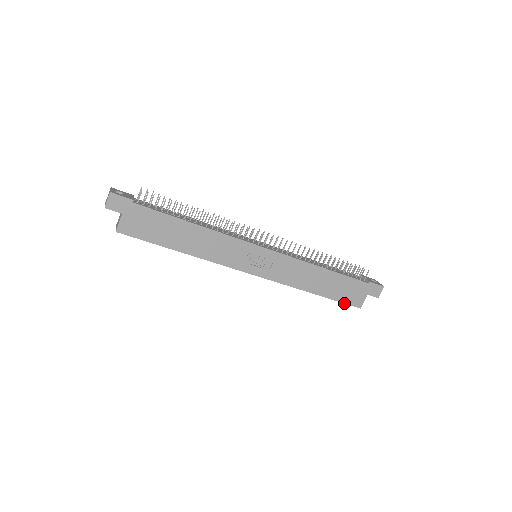
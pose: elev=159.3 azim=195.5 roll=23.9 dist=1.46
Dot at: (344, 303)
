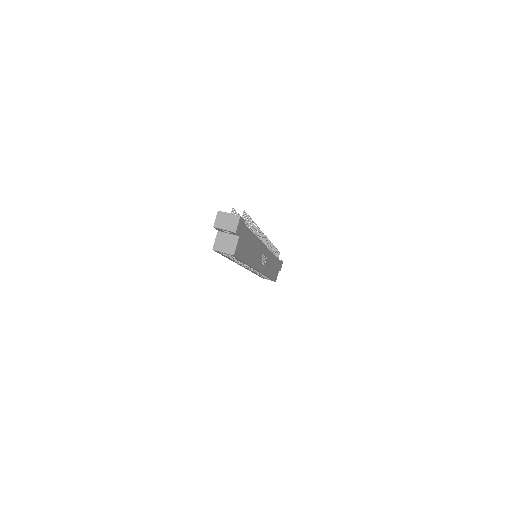
Dot at: (274, 280)
